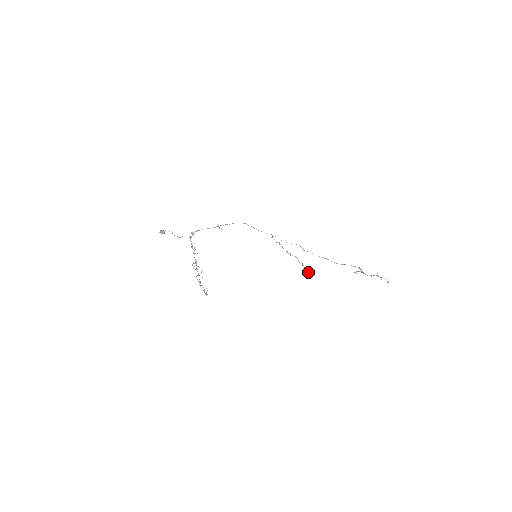
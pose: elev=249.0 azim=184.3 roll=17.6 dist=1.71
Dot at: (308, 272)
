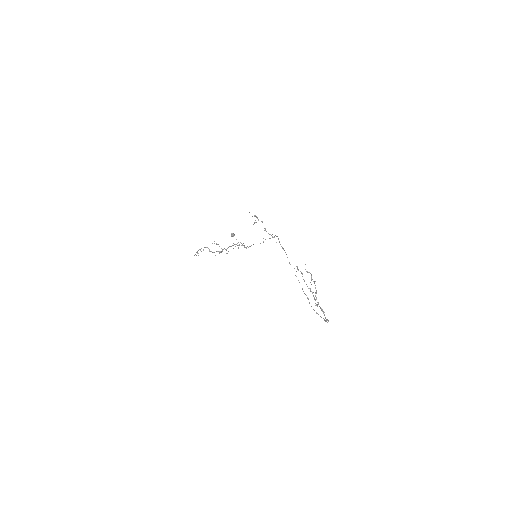
Dot at: occluded
